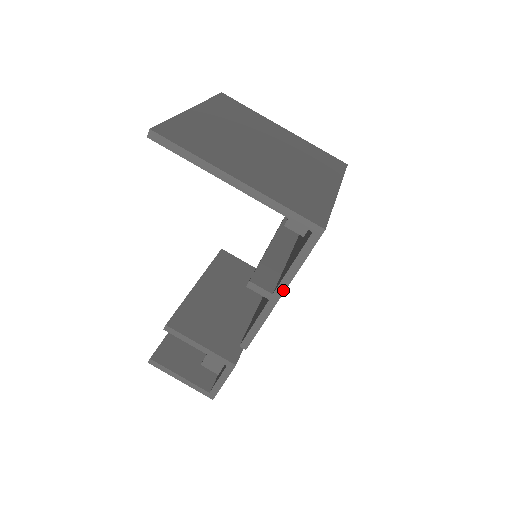
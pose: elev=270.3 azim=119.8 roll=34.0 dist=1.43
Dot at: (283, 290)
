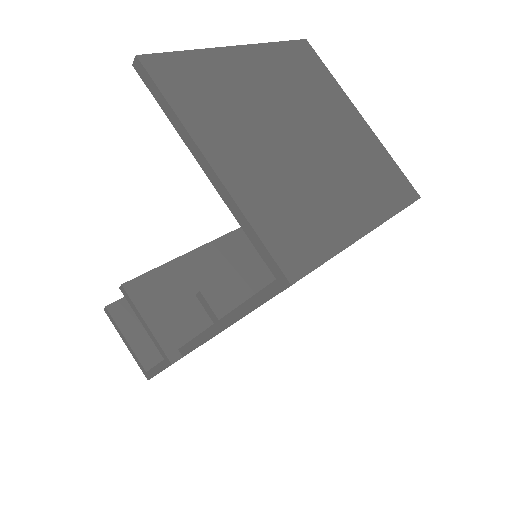
Dot at: (230, 323)
